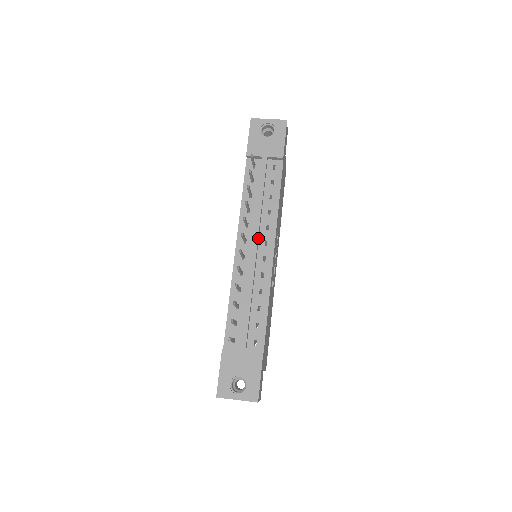
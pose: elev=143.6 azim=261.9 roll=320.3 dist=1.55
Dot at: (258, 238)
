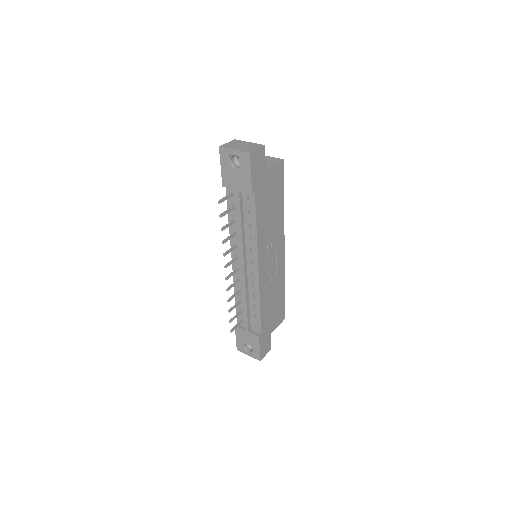
Dot at: (245, 259)
